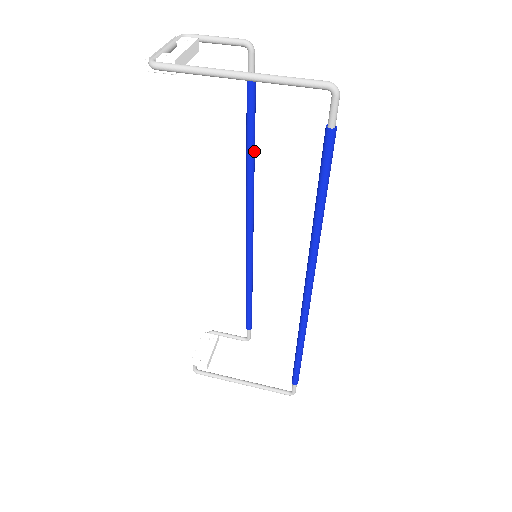
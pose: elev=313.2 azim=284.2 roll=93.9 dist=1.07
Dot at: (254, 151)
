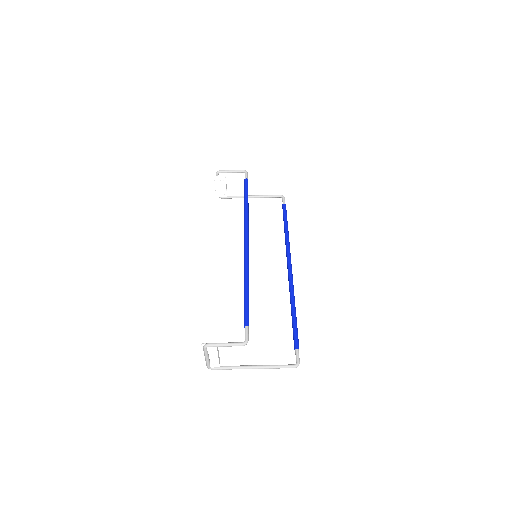
Dot at: occluded
